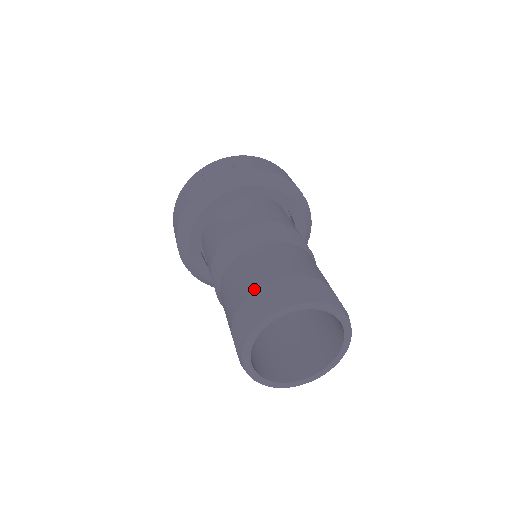
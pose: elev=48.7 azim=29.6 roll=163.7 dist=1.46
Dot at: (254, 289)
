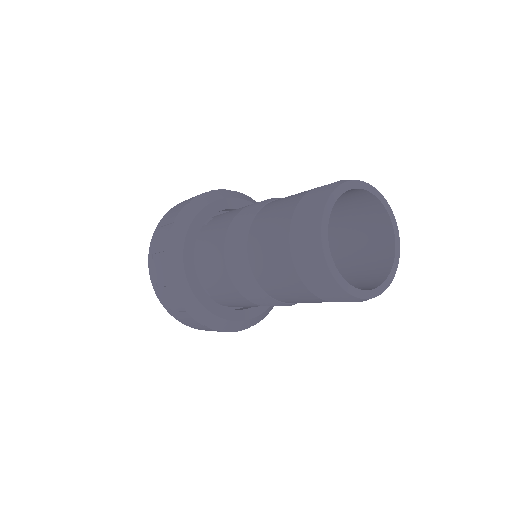
Dot at: (299, 200)
